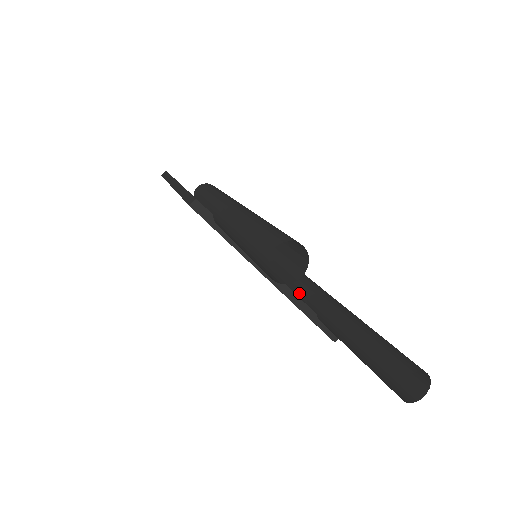
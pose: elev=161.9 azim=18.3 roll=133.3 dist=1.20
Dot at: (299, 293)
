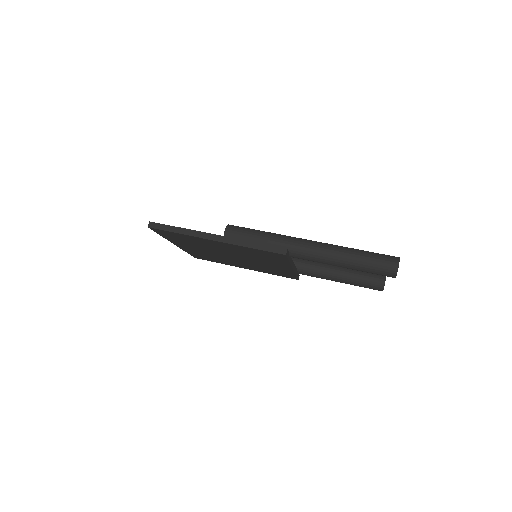
Dot at: occluded
